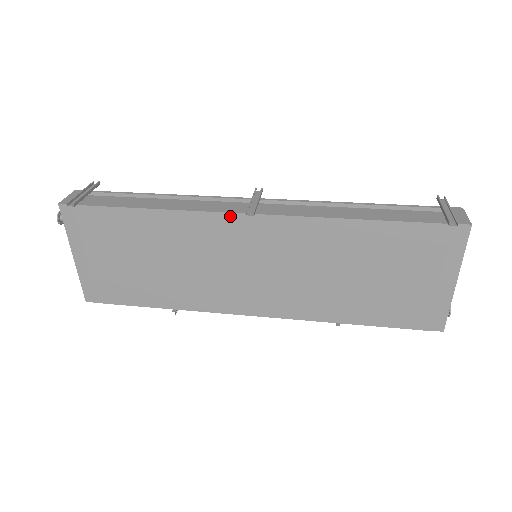
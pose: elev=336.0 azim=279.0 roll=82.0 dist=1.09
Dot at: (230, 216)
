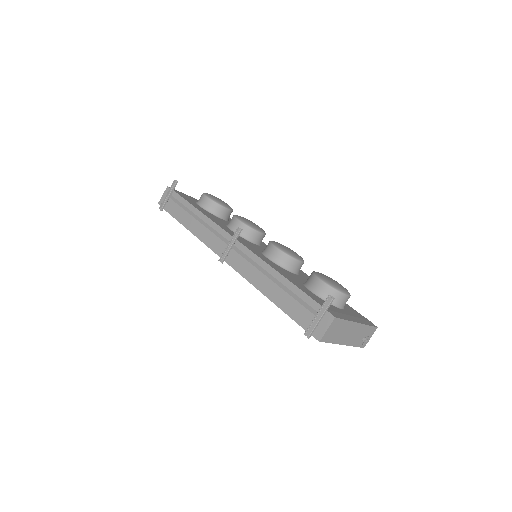
Dot at: (217, 254)
